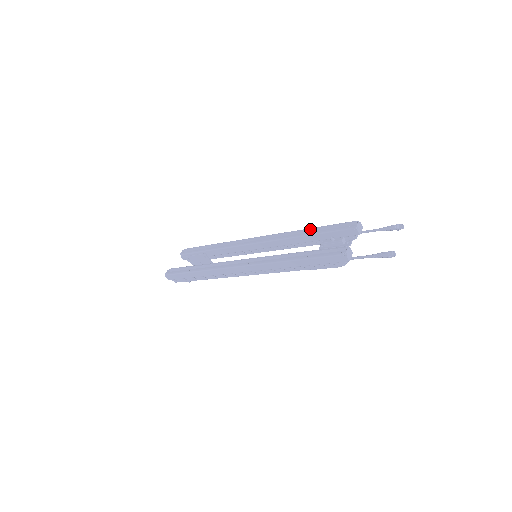
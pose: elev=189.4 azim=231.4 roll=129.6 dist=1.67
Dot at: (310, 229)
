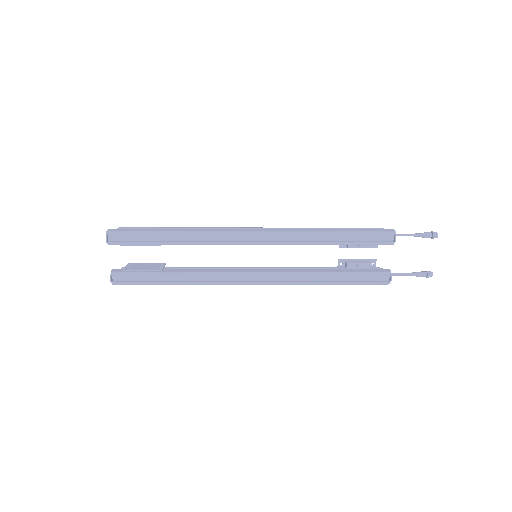
Dot at: (333, 235)
